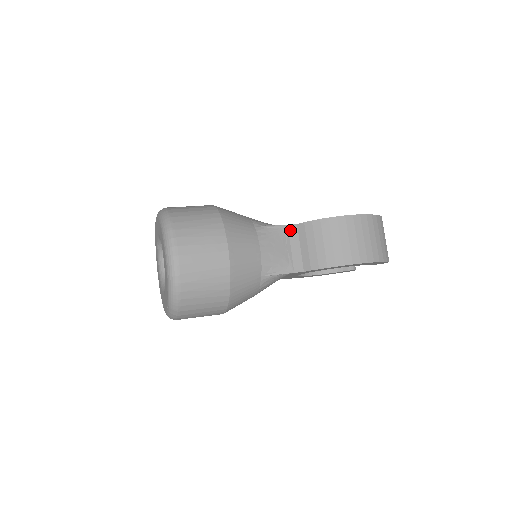
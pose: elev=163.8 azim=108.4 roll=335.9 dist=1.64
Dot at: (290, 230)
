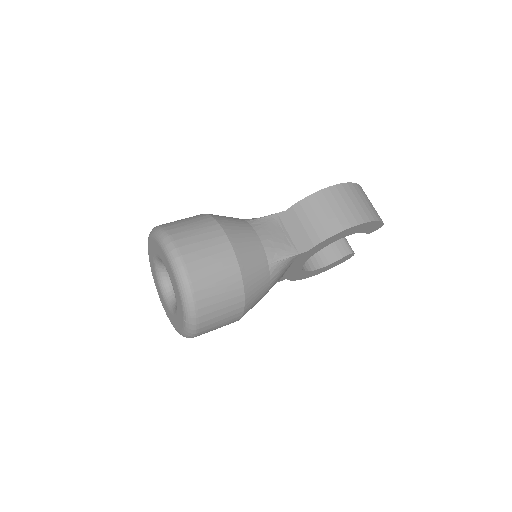
Dot at: (281, 217)
